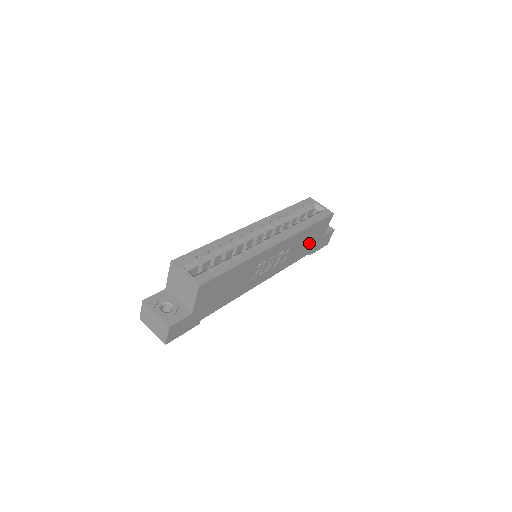
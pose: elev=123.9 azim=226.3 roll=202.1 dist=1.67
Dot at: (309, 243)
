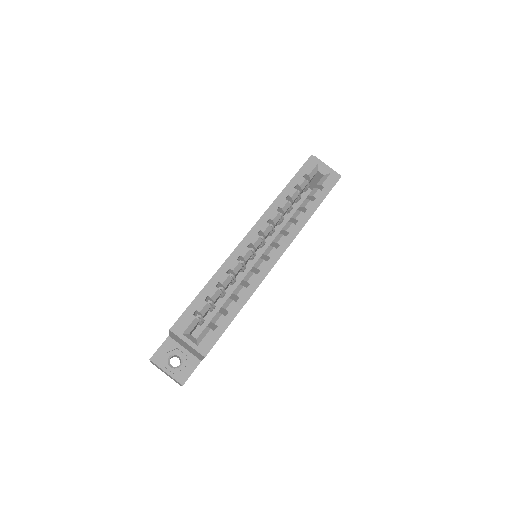
Dot at: occluded
